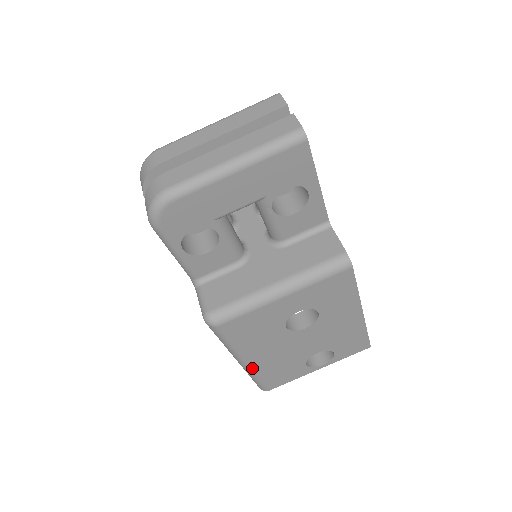
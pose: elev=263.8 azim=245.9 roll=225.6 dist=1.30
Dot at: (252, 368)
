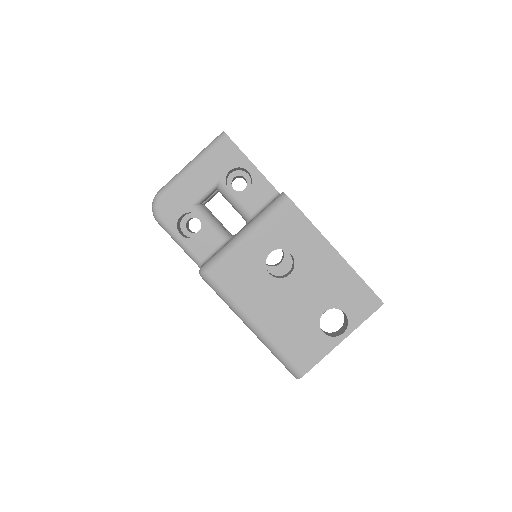
Dot at: (265, 334)
